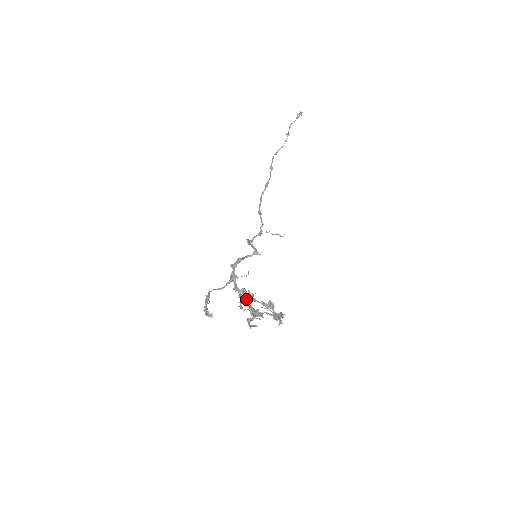
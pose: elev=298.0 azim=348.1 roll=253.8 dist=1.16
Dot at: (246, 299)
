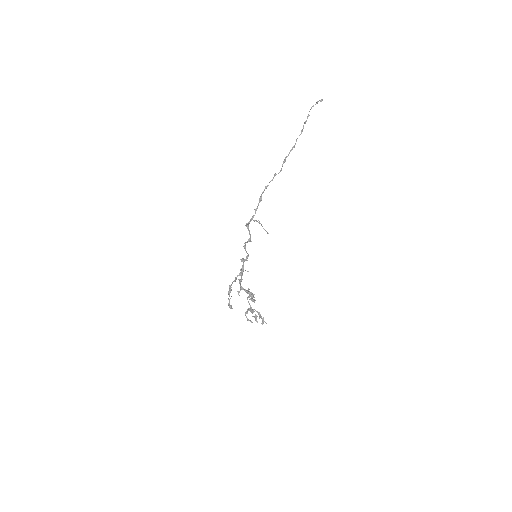
Dot at: (244, 290)
